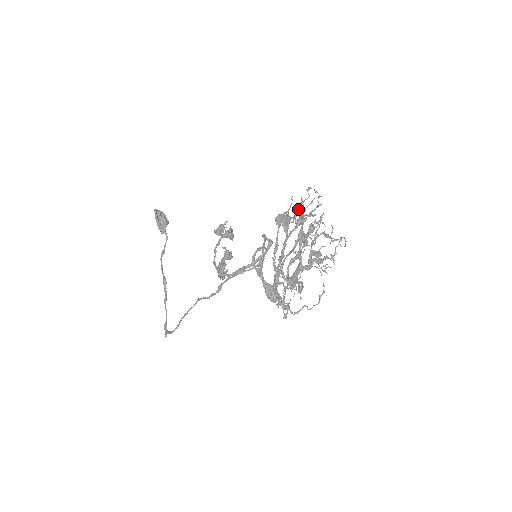
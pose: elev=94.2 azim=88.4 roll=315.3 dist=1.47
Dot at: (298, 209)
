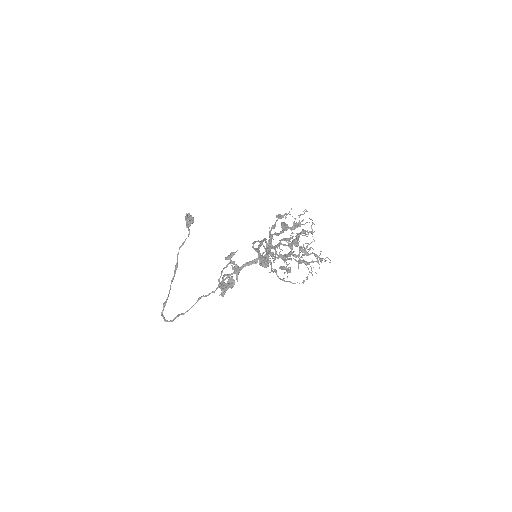
Dot at: occluded
